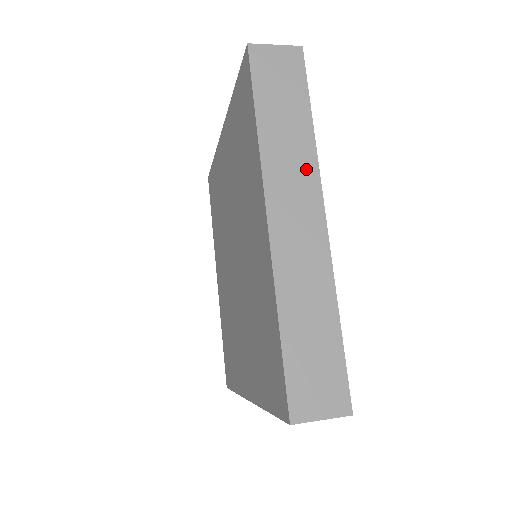
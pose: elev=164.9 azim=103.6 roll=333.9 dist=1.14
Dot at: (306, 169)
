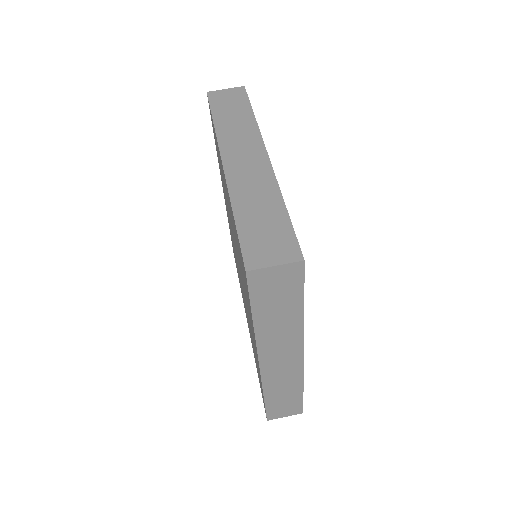
Dot at: (293, 337)
